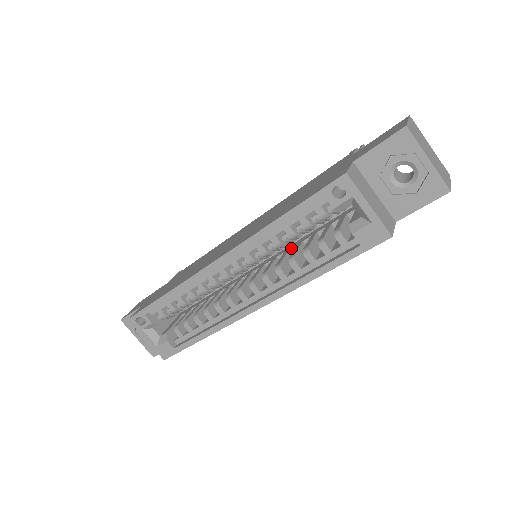
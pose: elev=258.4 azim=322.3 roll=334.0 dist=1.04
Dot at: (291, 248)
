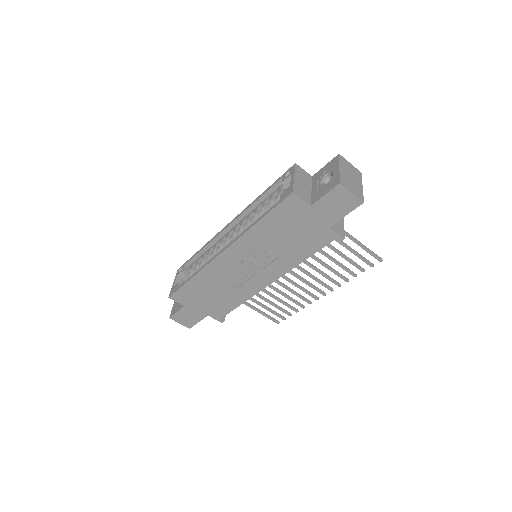
Dot at: occluded
